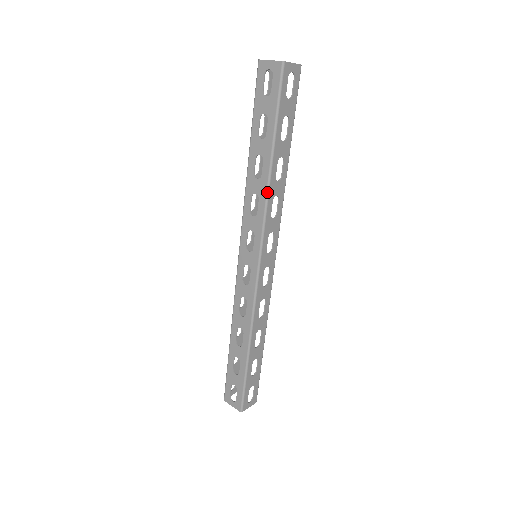
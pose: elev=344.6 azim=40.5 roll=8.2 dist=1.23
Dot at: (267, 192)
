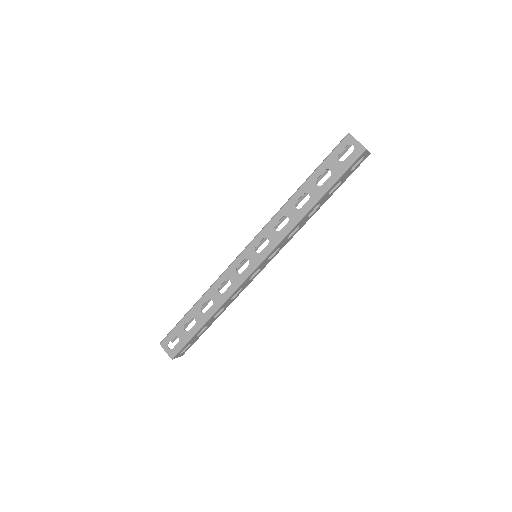
Dot at: (298, 222)
